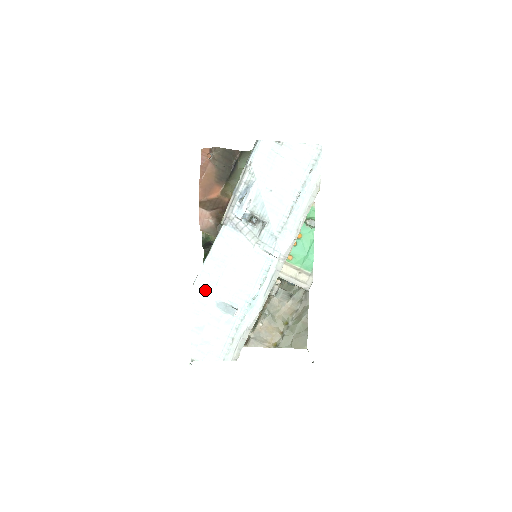
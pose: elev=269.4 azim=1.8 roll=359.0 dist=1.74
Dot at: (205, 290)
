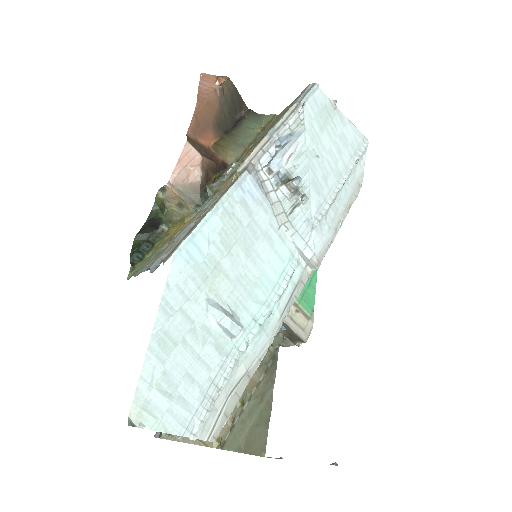
Dot at: (195, 269)
